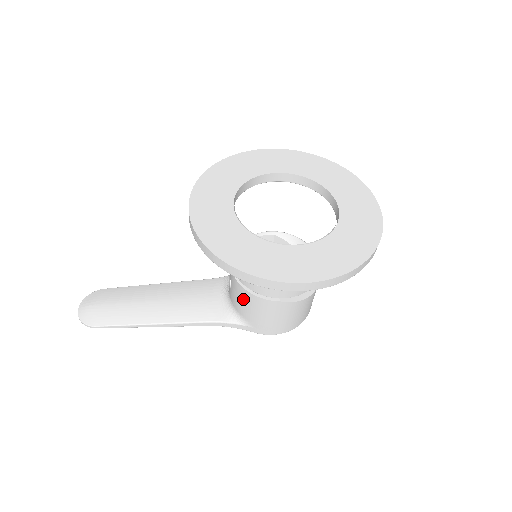
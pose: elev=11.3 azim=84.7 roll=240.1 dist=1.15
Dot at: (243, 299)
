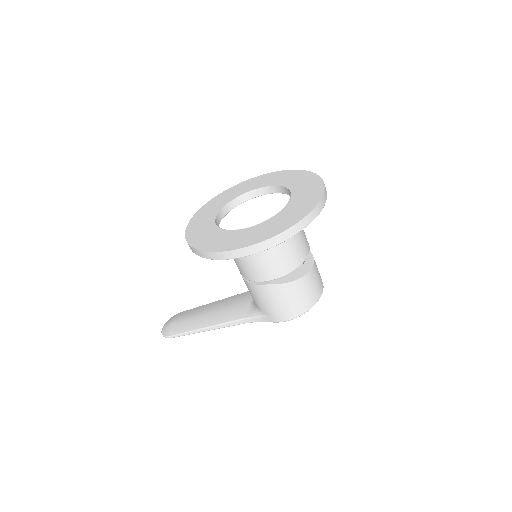
Dot at: (250, 291)
